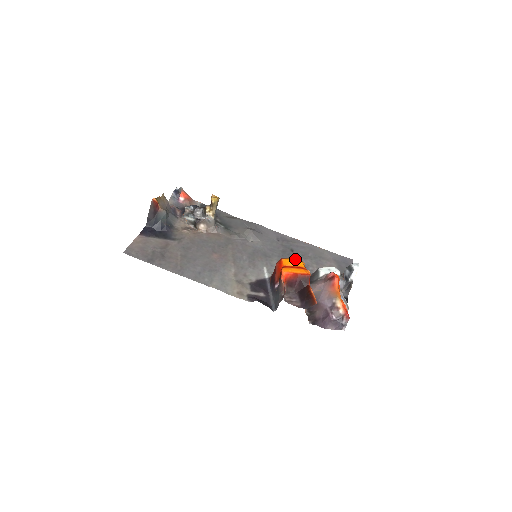
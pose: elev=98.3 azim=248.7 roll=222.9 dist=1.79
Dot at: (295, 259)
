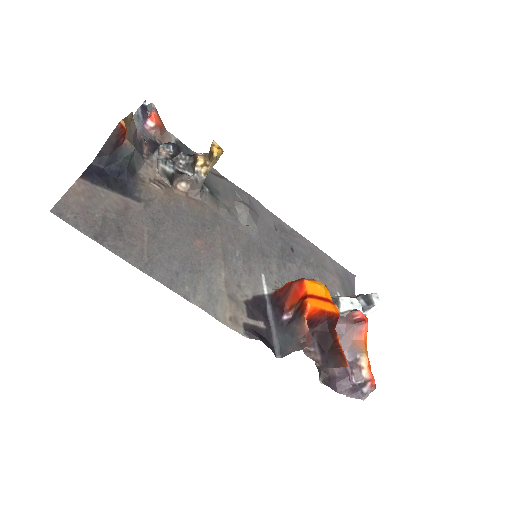
Dot at: (324, 286)
